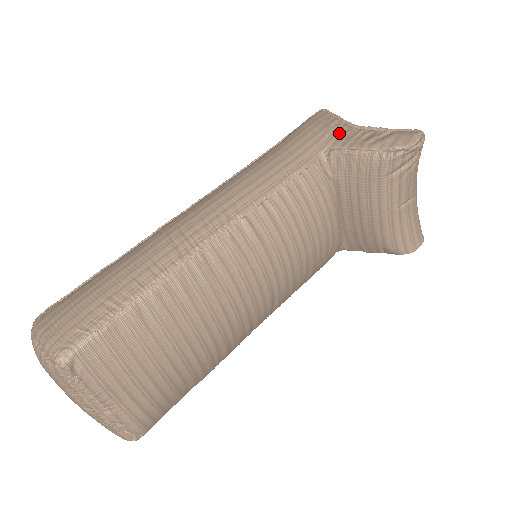
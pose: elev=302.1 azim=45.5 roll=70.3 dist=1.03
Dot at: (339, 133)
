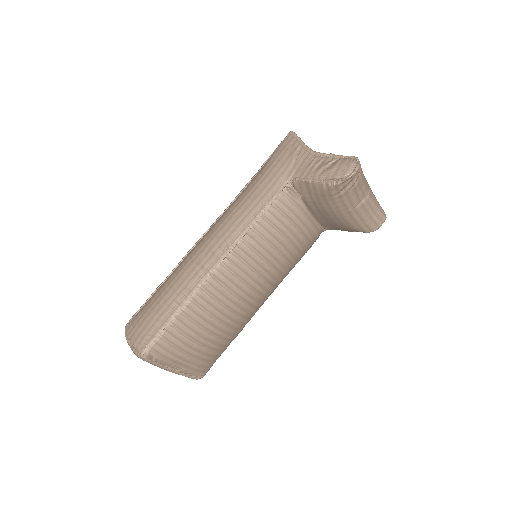
Dot at: (300, 161)
